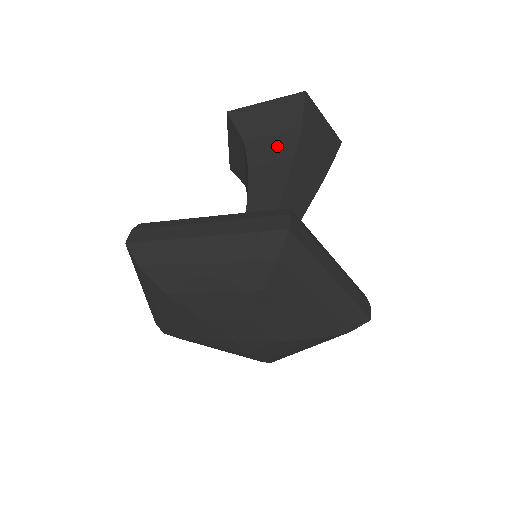
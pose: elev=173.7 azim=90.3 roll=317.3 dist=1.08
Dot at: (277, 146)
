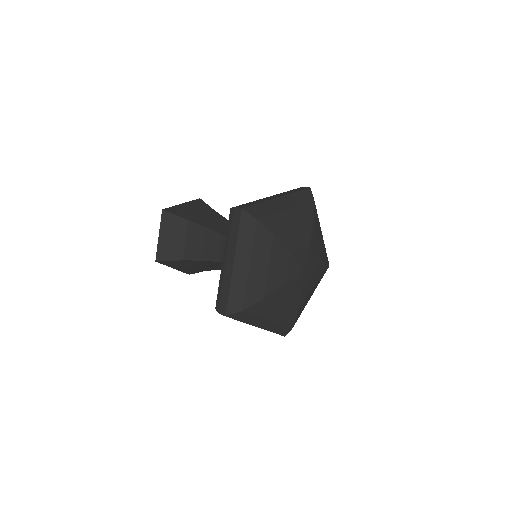
Dot at: (211, 218)
